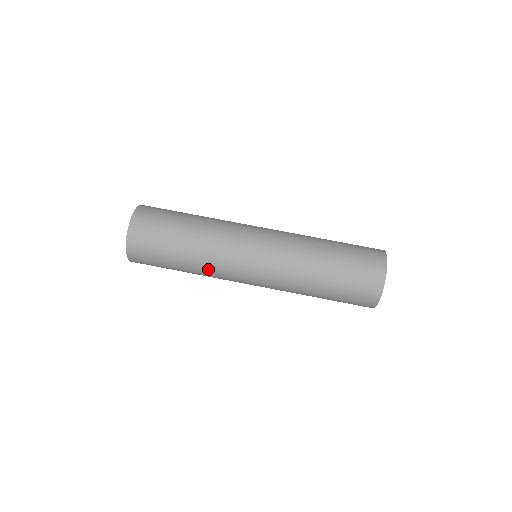
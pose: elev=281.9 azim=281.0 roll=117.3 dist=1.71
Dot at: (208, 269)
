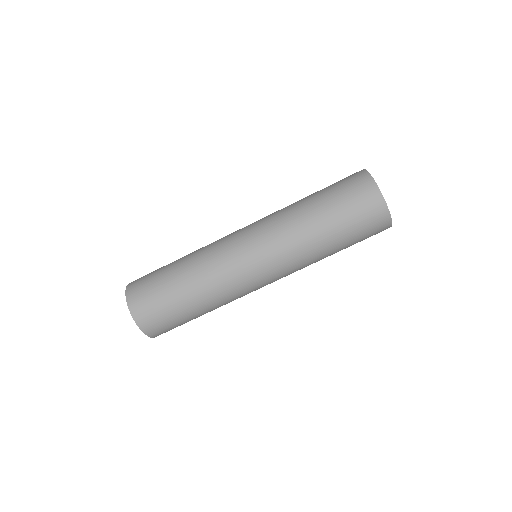
Dot at: (222, 298)
